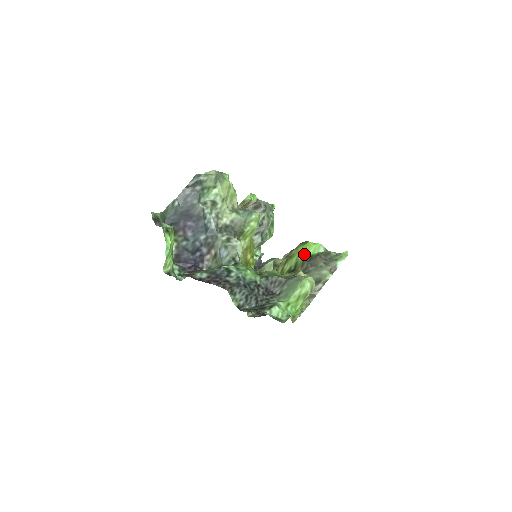
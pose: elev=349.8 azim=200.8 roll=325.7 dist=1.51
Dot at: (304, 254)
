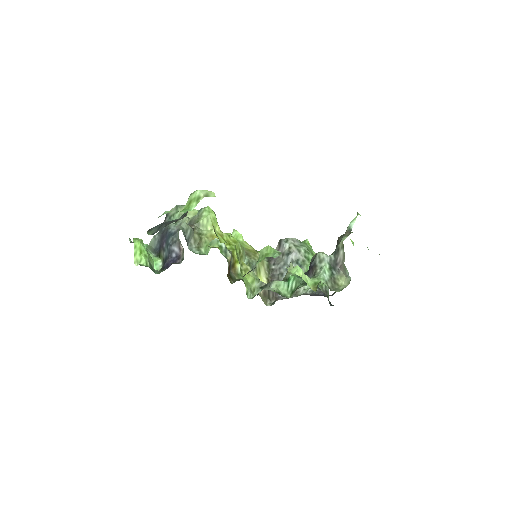
Dot at: occluded
